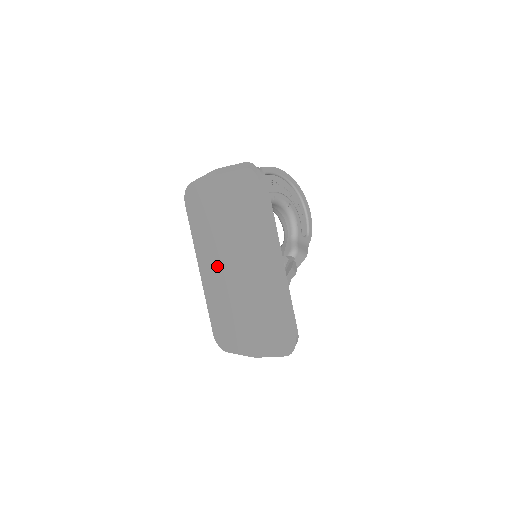
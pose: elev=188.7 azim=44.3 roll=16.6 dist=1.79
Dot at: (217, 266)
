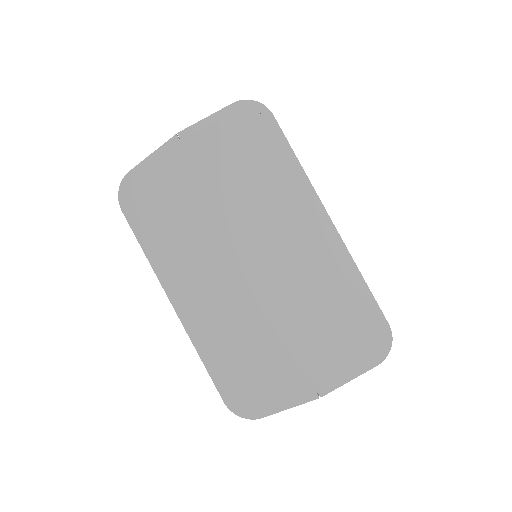
Dot at: (210, 283)
